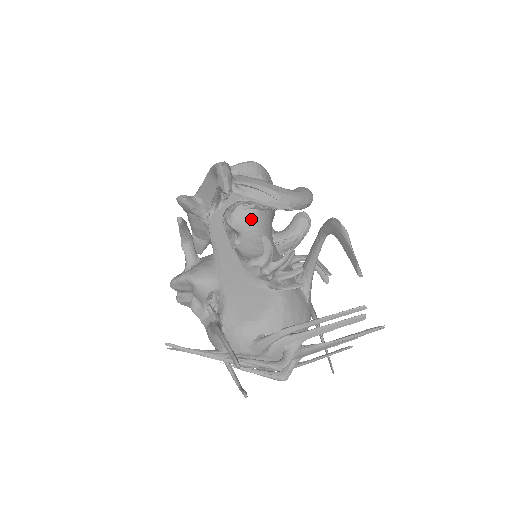
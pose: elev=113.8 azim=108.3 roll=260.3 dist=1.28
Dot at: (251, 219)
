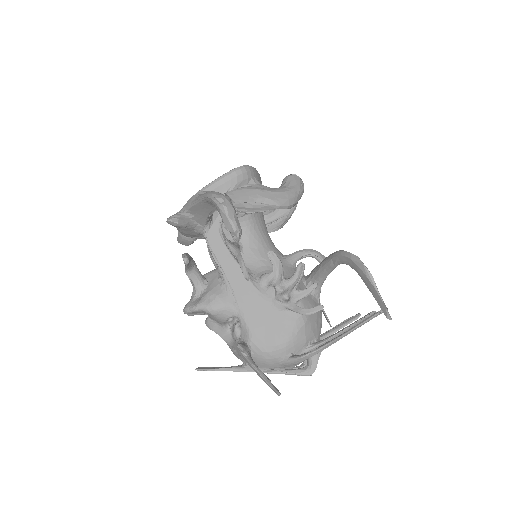
Dot at: (248, 225)
